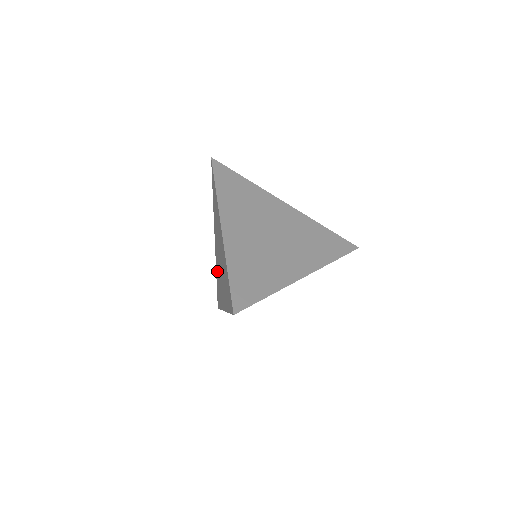
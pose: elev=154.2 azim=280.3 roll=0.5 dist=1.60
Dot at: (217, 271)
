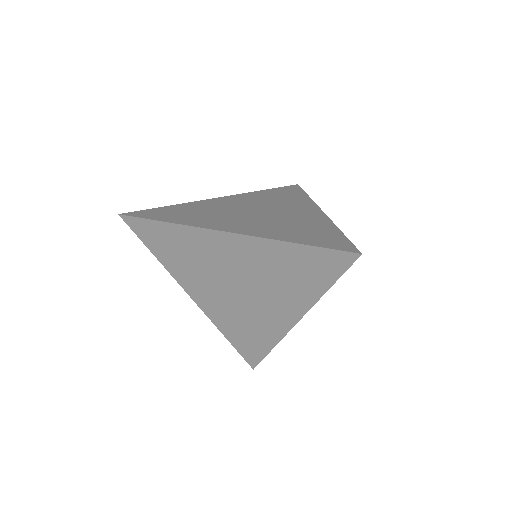
Dot at: (229, 322)
